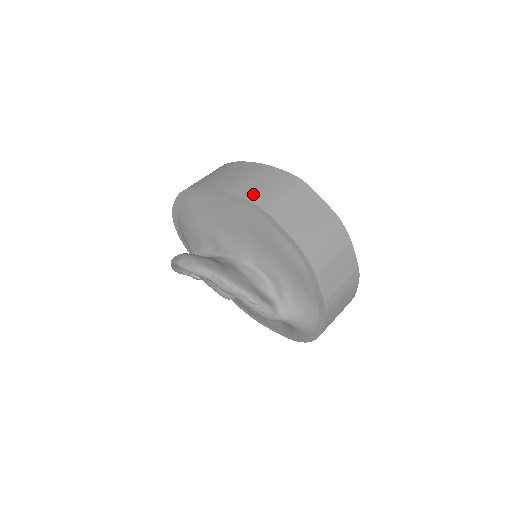
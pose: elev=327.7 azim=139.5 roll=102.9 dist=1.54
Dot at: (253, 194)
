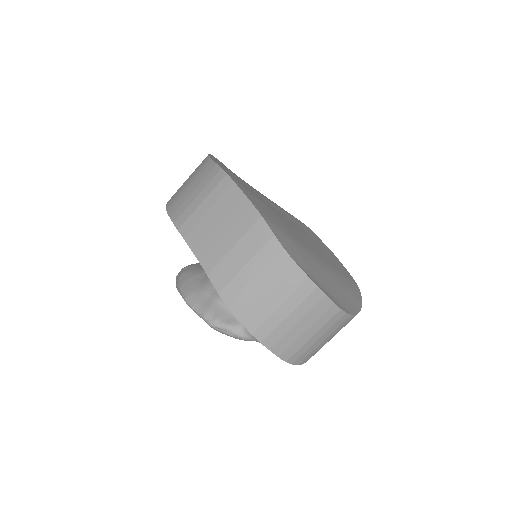
Dot at: (178, 209)
